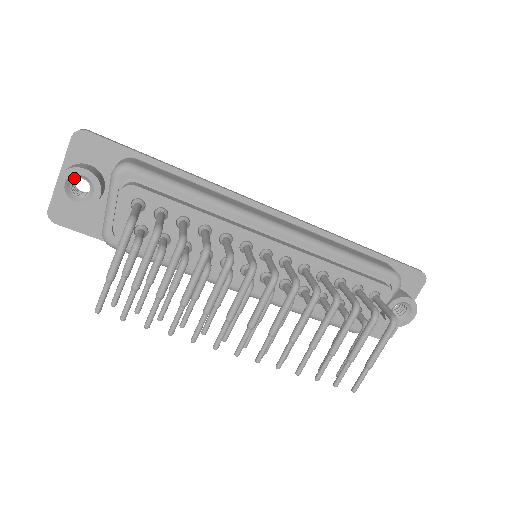
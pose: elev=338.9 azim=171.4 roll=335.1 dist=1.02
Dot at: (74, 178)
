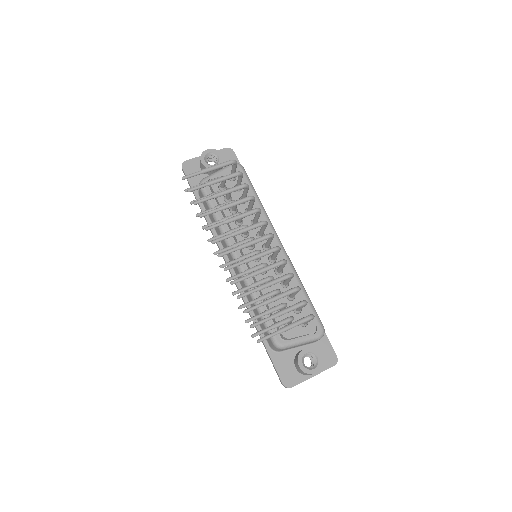
Dot at: (214, 155)
